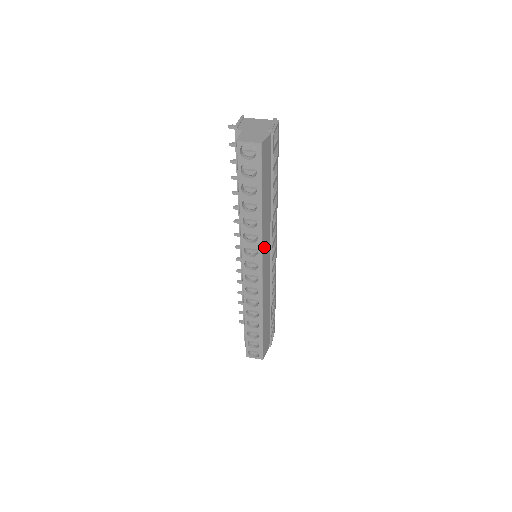
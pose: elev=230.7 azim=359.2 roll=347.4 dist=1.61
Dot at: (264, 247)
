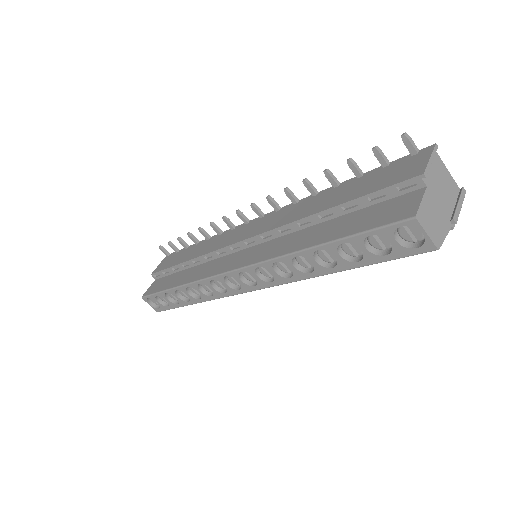
Dot at: occluded
